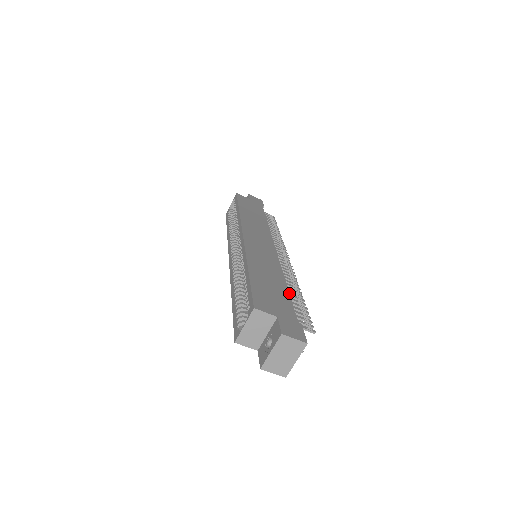
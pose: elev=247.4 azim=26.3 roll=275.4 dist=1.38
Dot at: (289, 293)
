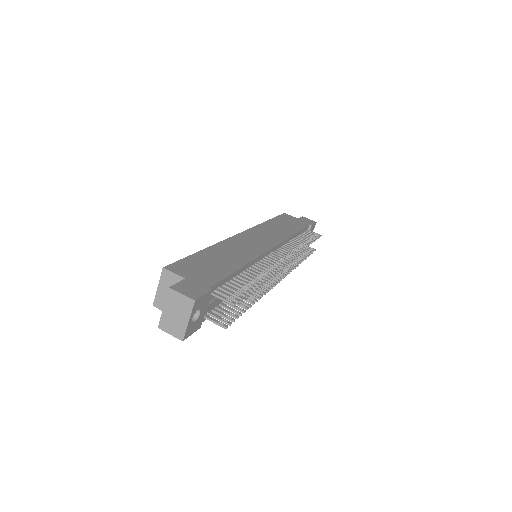
Dot at: (234, 271)
